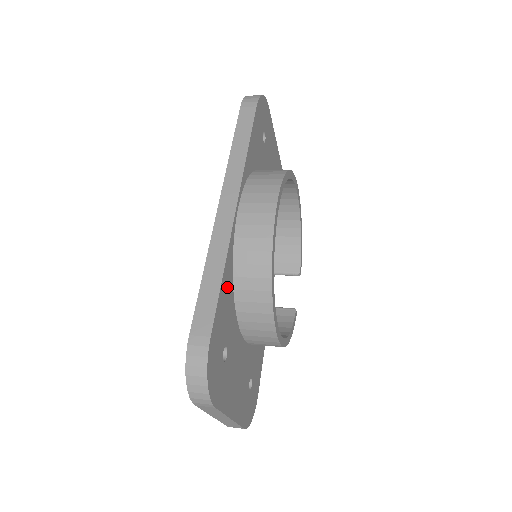
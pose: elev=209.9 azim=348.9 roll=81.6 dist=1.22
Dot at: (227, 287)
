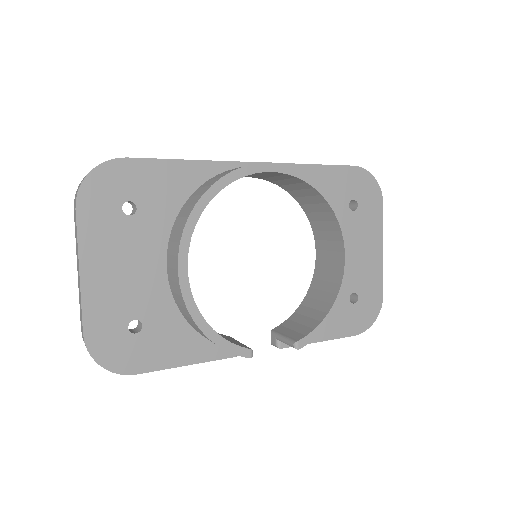
Dot at: (183, 178)
